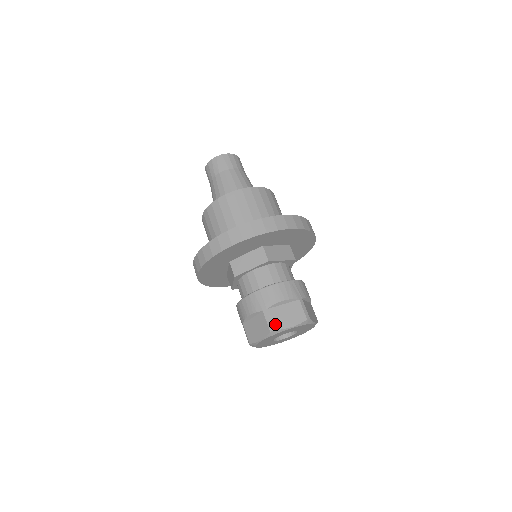
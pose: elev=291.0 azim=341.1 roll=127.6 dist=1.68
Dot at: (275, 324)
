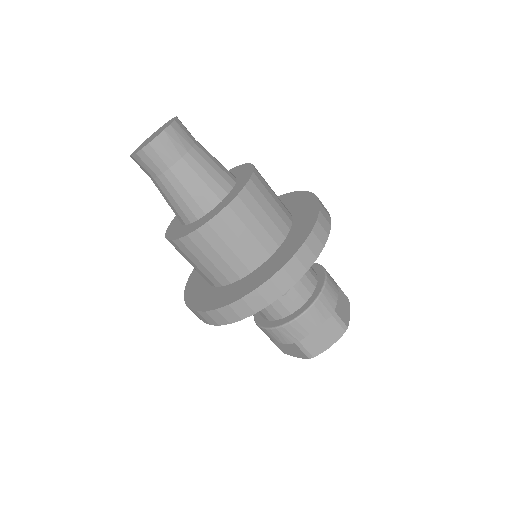
Dot at: (282, 350)
